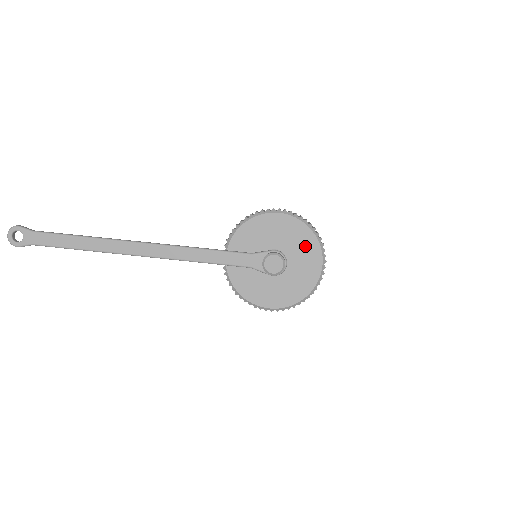
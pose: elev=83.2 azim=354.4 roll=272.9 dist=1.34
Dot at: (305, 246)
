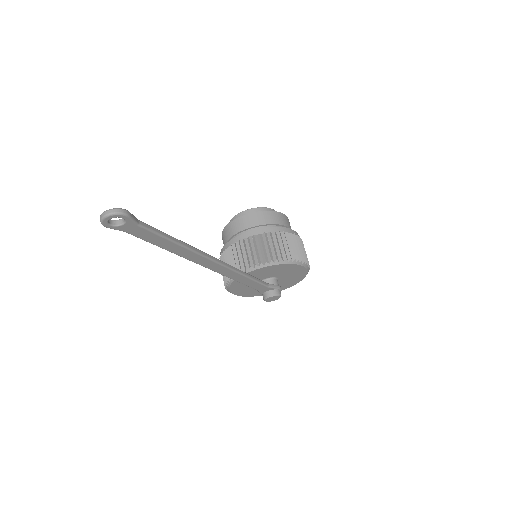
Dot at: (291, 281)
